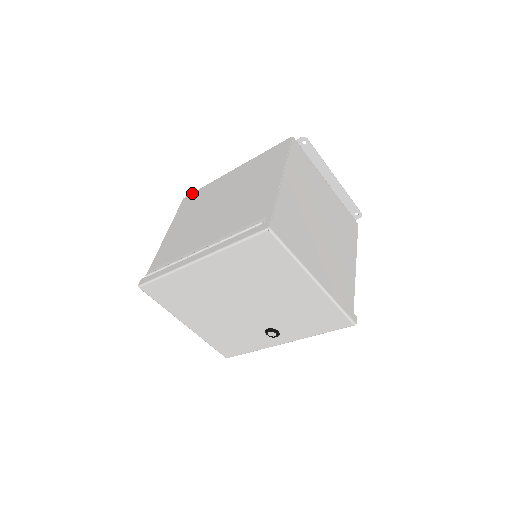
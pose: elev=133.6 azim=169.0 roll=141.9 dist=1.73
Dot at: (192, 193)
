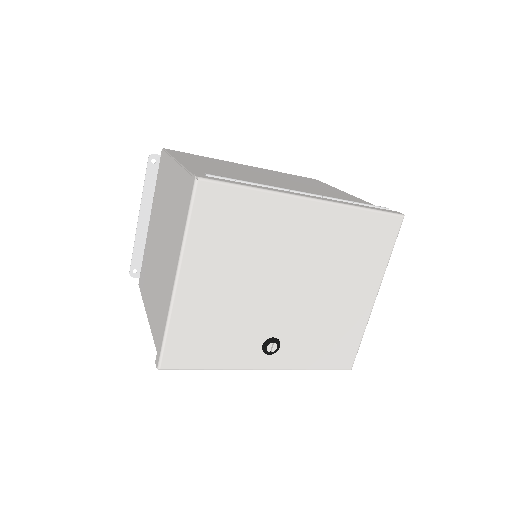
Dot at: occluded
